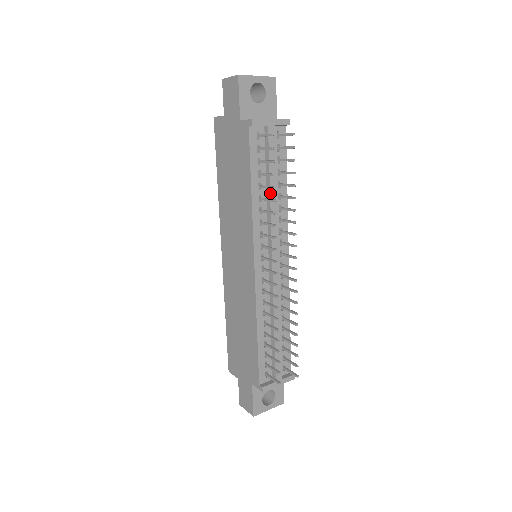
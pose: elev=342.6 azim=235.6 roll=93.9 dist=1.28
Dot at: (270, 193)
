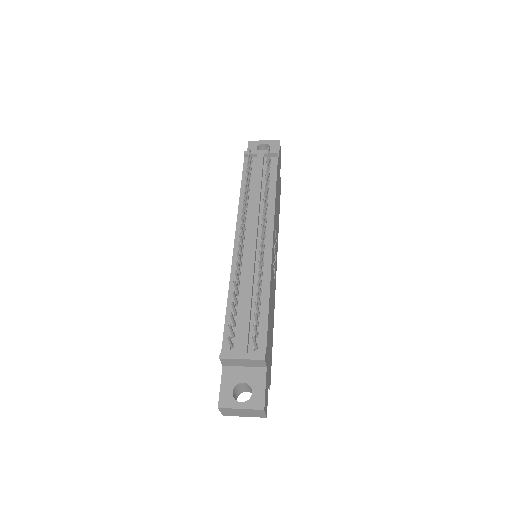
Dot at: (254, 191)
